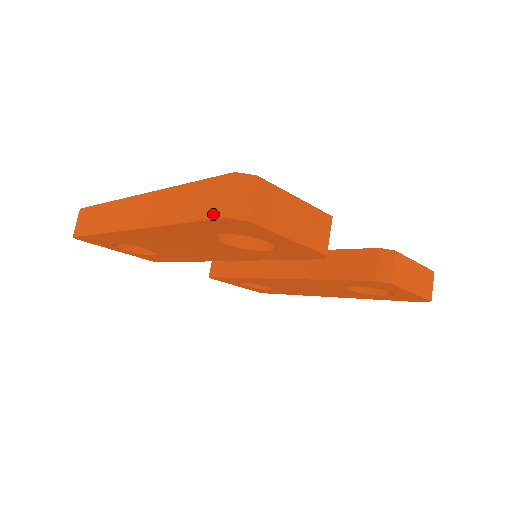
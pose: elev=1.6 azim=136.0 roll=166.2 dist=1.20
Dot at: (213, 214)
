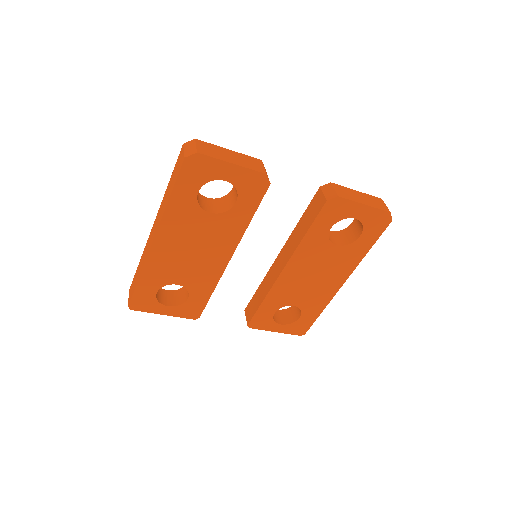
Dot at: (180, 167)
